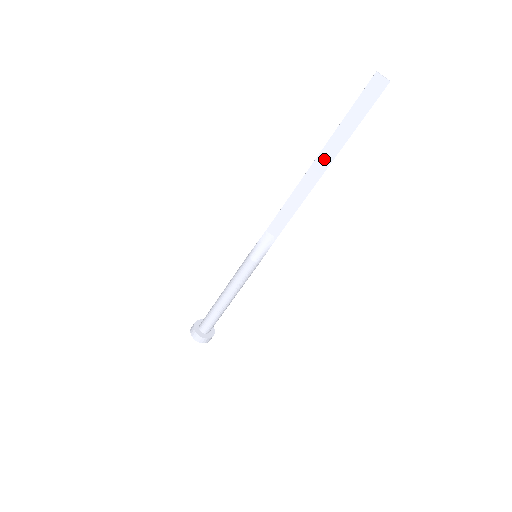
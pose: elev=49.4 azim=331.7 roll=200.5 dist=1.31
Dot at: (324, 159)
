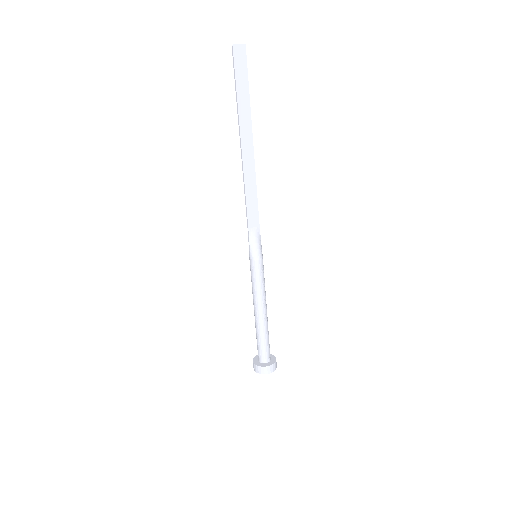
Dot at: (246, 135)
